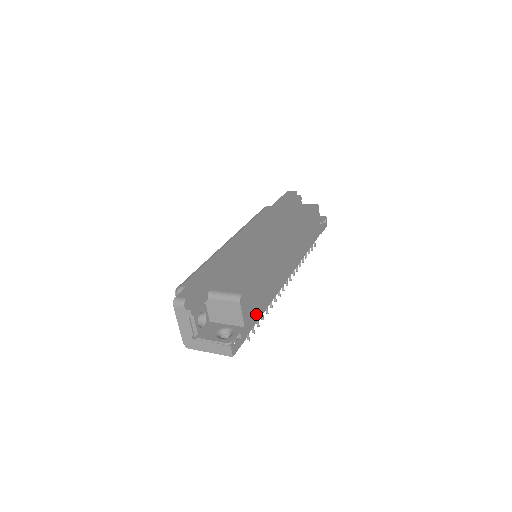
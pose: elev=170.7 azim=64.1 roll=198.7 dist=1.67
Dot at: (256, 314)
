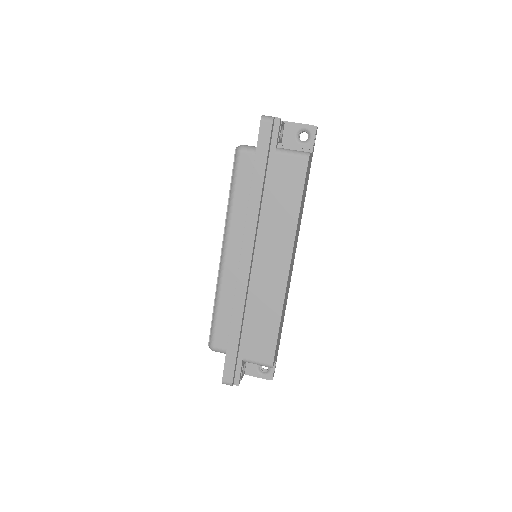
Dot at: (280, 337)
